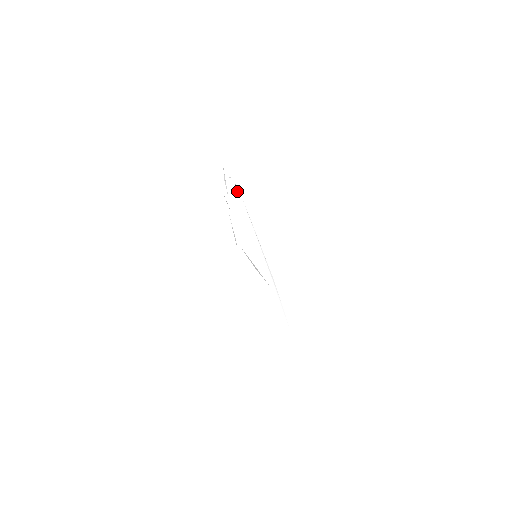
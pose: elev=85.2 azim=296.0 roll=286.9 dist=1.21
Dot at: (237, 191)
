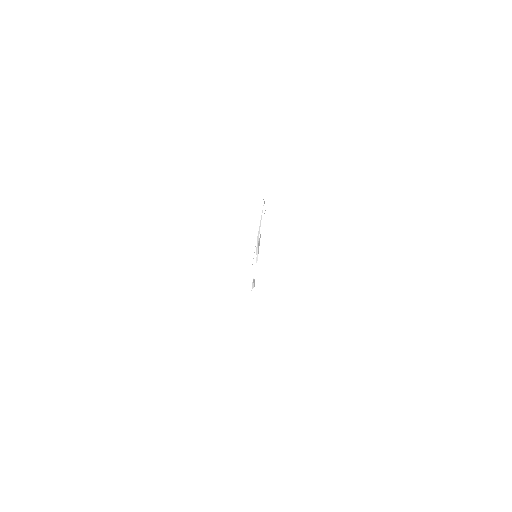
Dot at: (254, 281)
